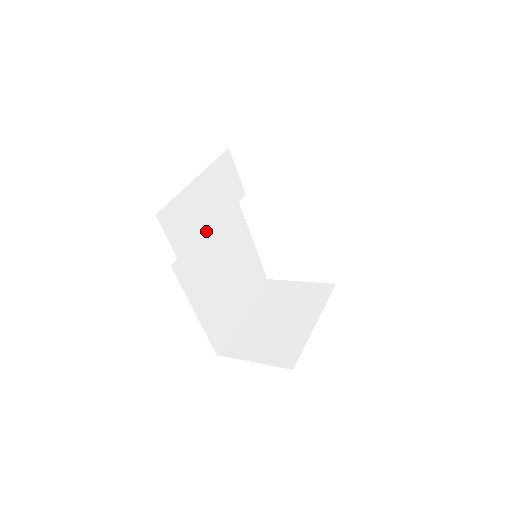
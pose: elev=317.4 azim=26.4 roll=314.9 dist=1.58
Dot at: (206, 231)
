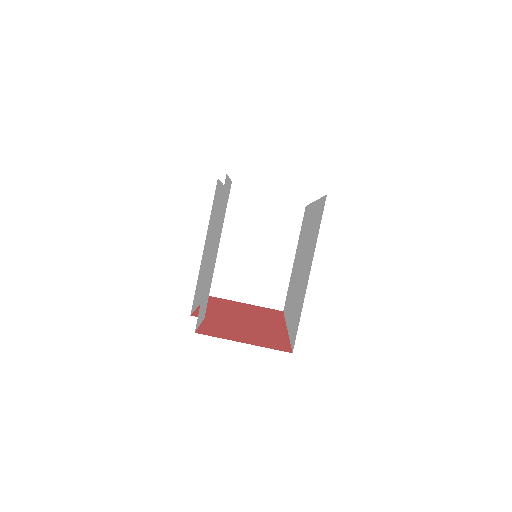
Dot at: (213, 268)
